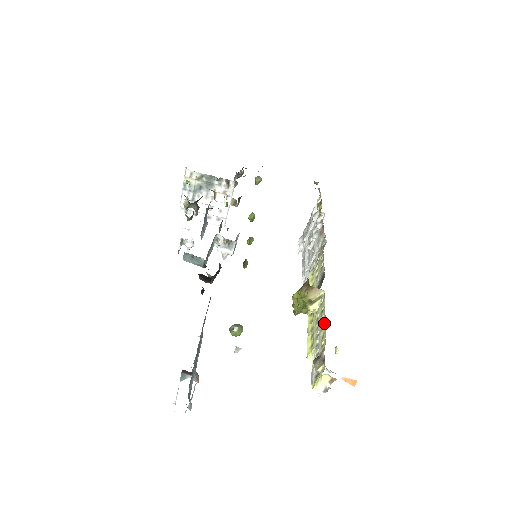
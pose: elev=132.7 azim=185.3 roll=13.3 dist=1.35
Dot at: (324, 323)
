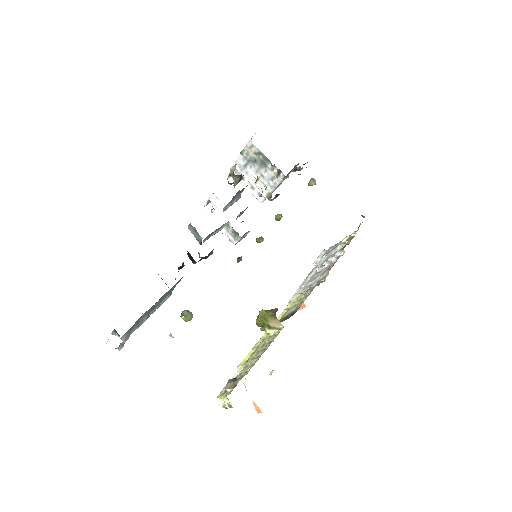
Dot at: occluded
